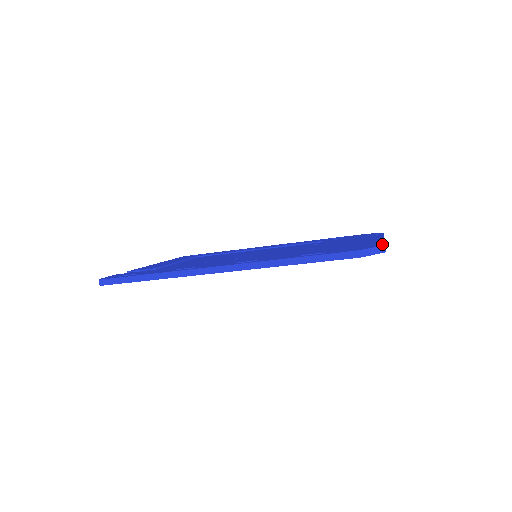
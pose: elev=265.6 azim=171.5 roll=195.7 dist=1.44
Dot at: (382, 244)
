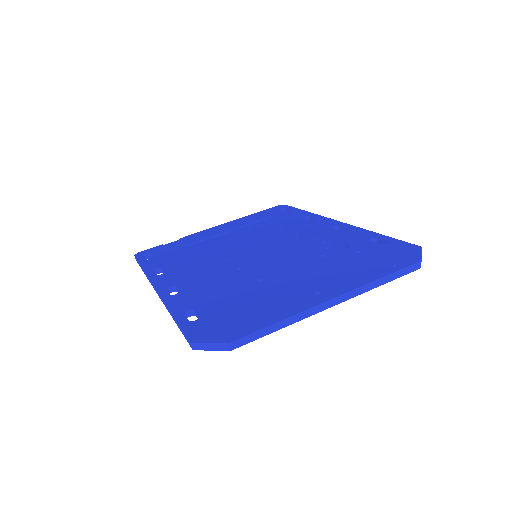
Dot at: (237, 337)
